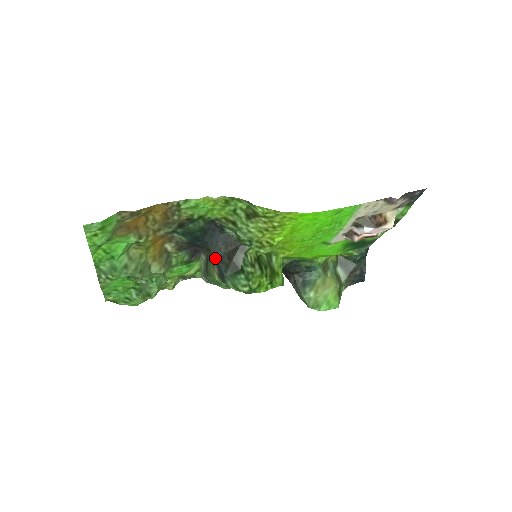
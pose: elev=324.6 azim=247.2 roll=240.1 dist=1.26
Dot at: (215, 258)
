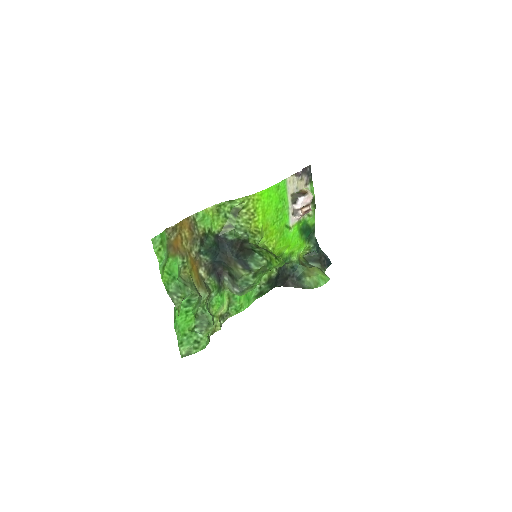
Dot at: (234, 259)
